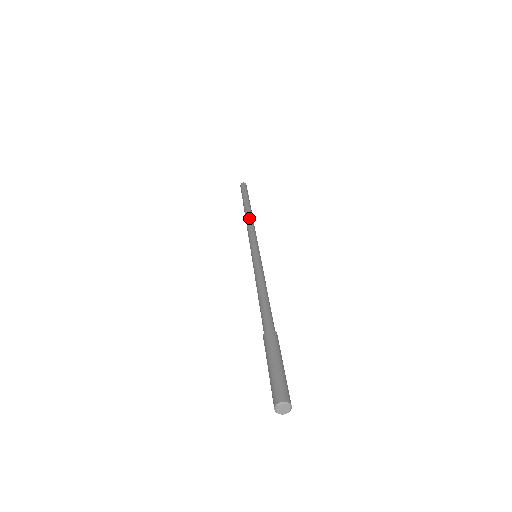
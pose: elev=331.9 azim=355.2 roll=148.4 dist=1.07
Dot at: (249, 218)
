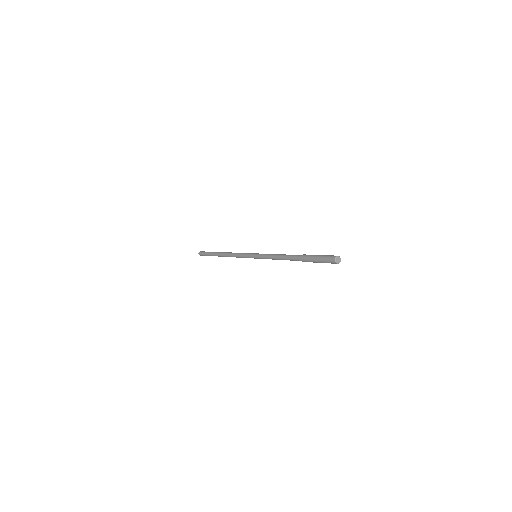
Dot at: occluded
